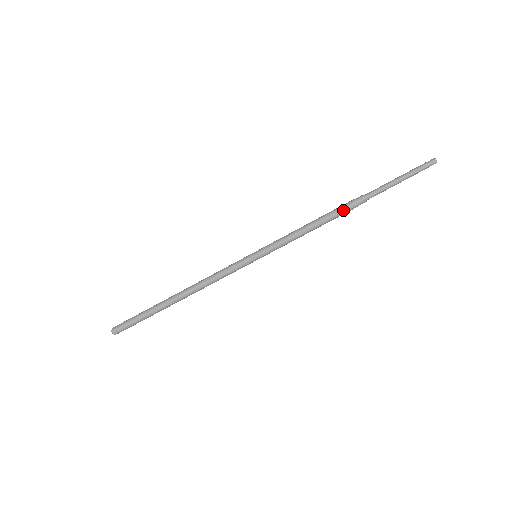
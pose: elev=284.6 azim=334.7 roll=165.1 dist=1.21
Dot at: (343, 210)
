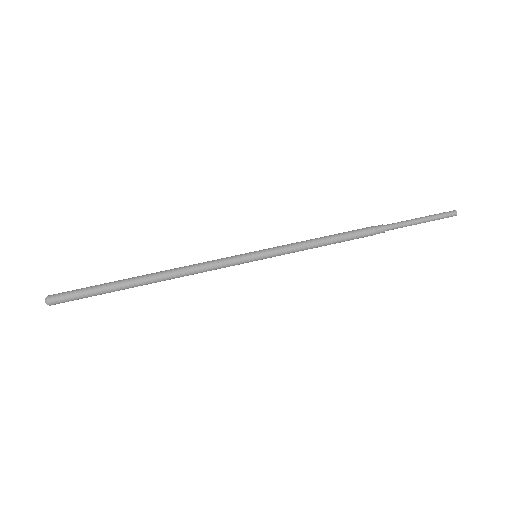
Dot at: (360, 231)
